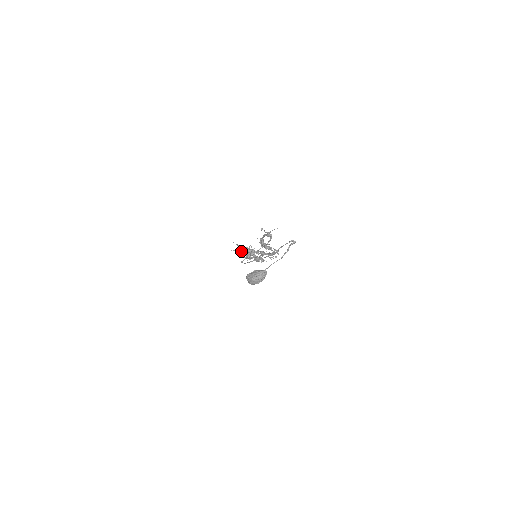
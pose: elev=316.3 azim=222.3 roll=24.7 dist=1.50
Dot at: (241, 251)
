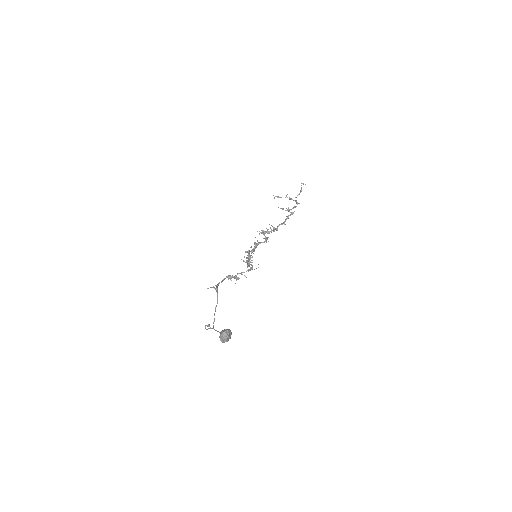
Dot at: (261, 232)
